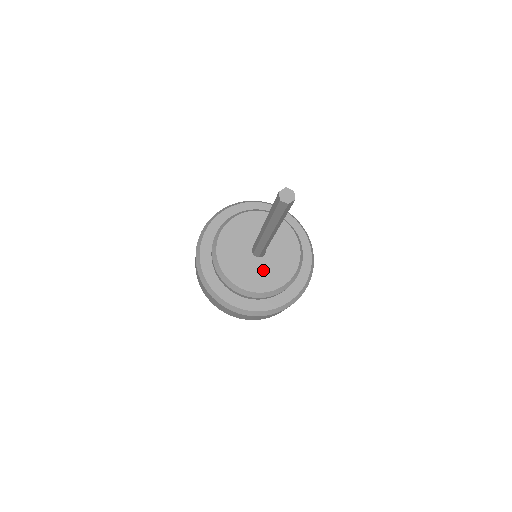
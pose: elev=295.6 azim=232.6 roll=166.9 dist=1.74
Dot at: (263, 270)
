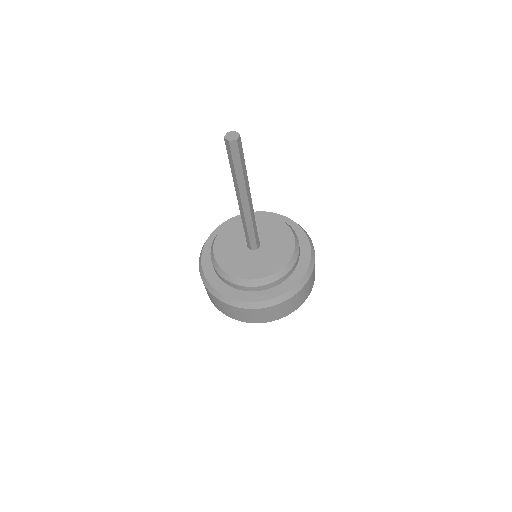
Dot at: (248, 260)
